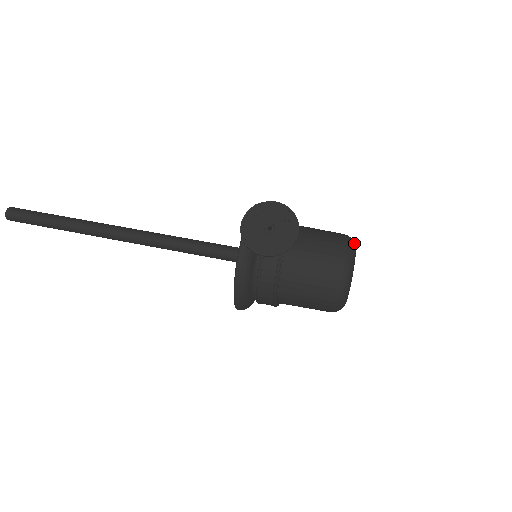
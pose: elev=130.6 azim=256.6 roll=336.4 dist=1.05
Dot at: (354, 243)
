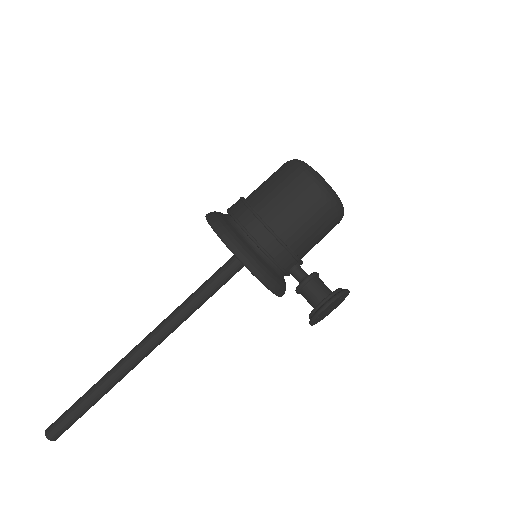
Dot at: (331, 190)
